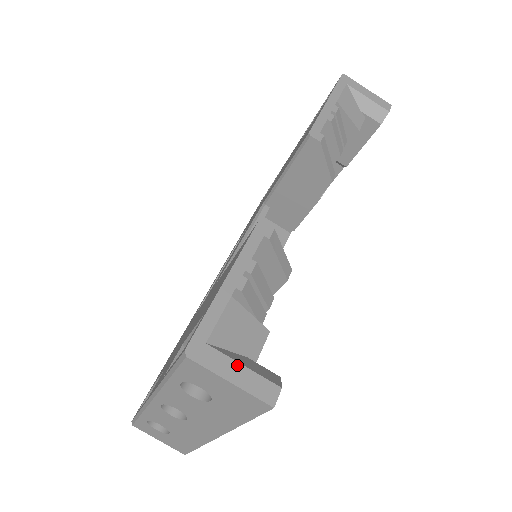
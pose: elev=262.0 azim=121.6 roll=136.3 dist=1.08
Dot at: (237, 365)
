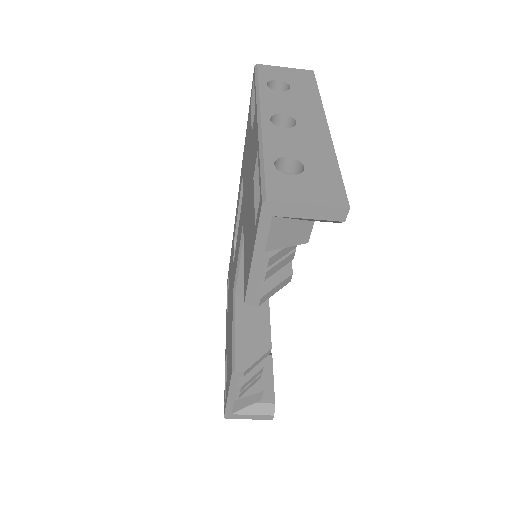
Dot at: (250, 416)
